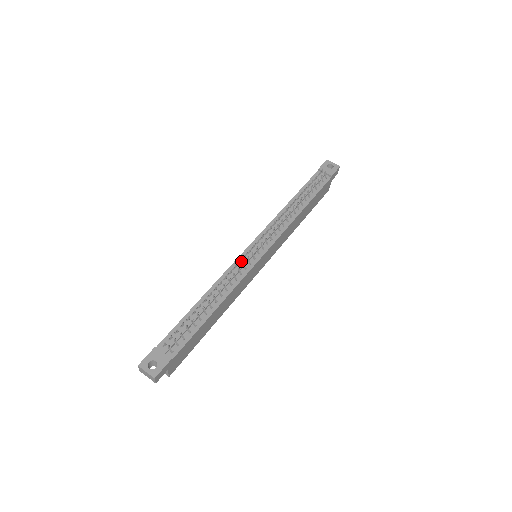
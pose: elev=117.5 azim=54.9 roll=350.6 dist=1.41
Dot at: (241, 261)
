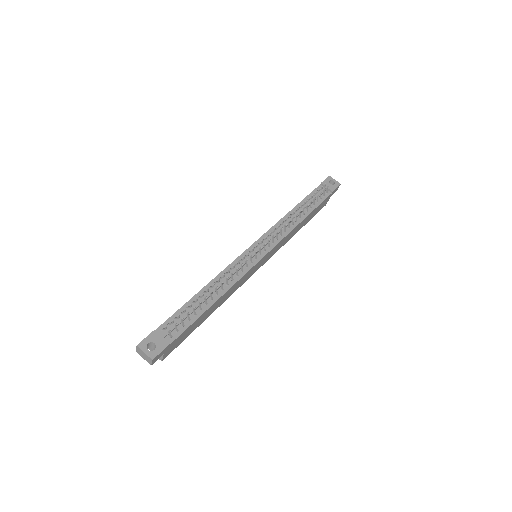
Dot at: occluded
